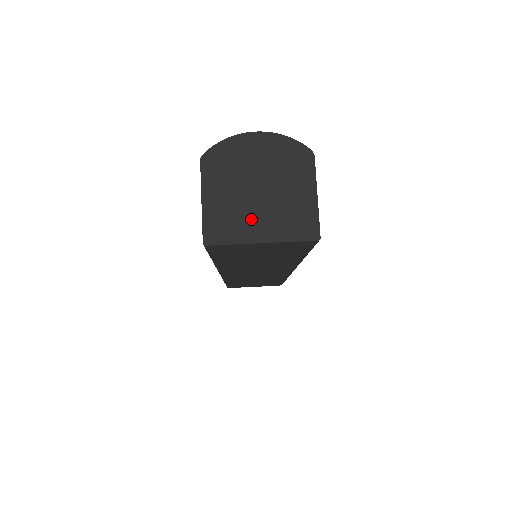
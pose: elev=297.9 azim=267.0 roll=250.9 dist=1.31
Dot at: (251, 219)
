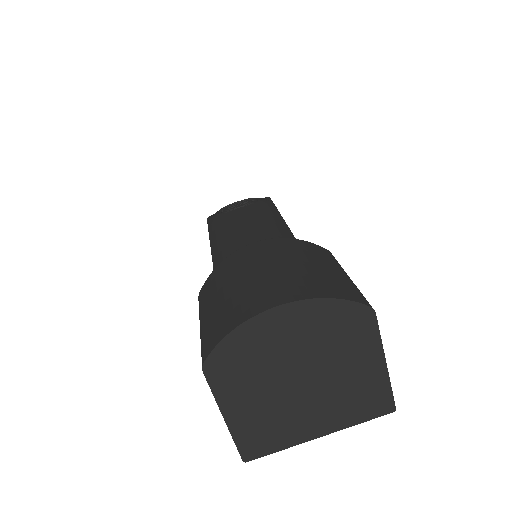
Dot at: (299, 417)
